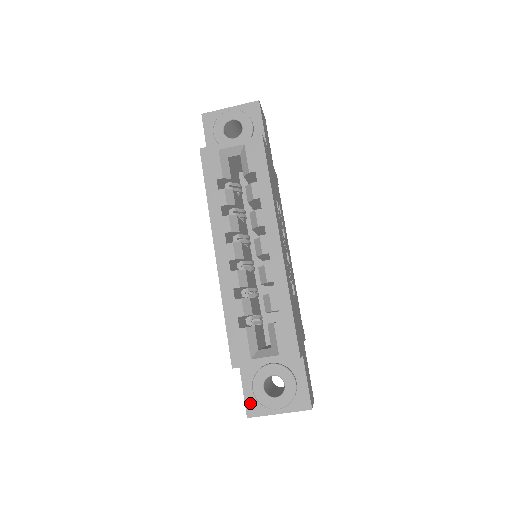
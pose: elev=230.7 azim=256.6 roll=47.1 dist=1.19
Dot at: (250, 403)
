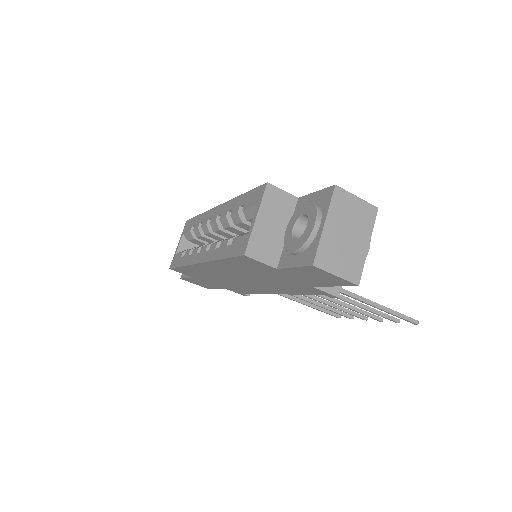
Dot at: (304, 260)
